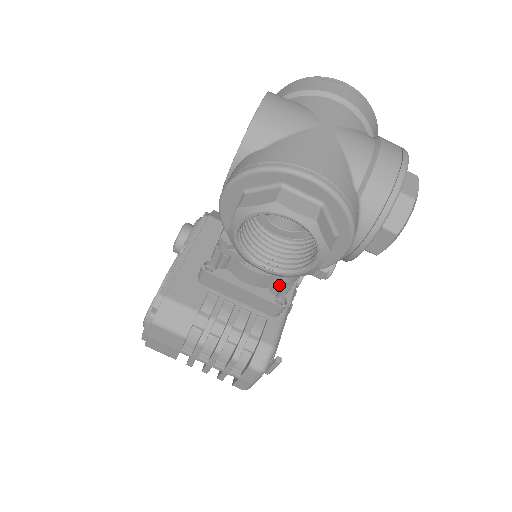
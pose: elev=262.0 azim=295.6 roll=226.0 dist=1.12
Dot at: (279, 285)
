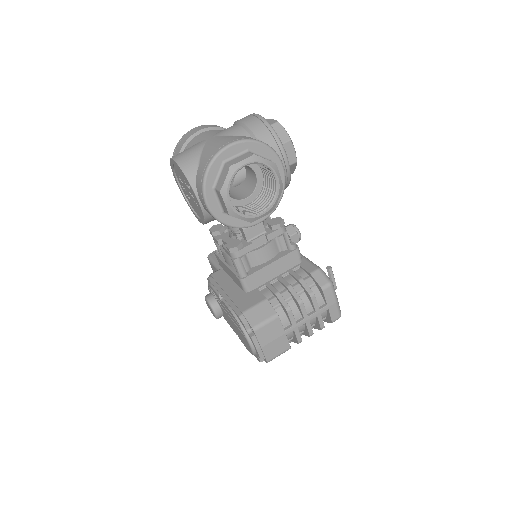
Dot at: (282, 240)
